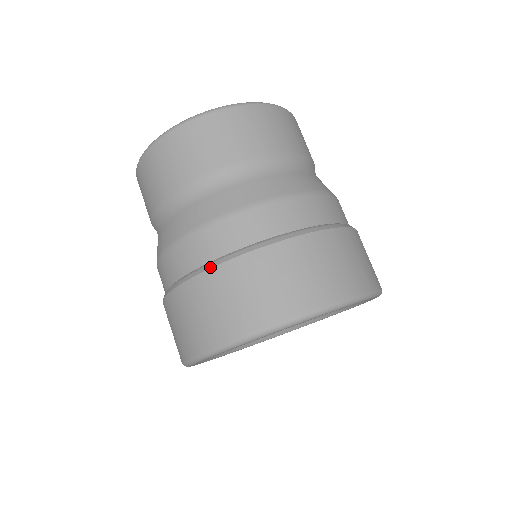
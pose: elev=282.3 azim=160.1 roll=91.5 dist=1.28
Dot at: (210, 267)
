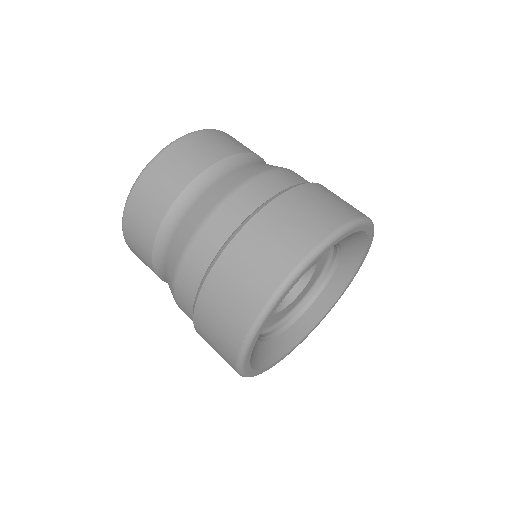
Dot at: (299, 184)
